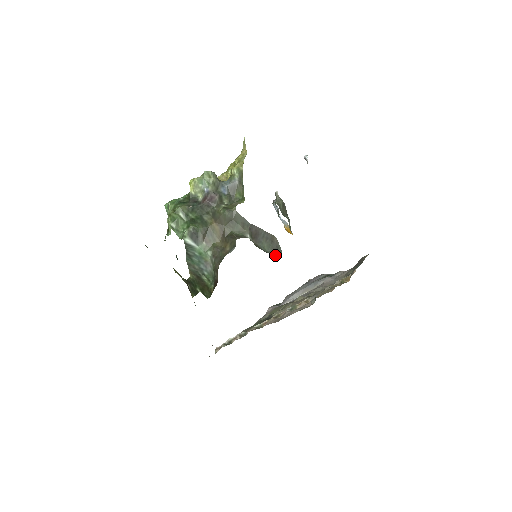
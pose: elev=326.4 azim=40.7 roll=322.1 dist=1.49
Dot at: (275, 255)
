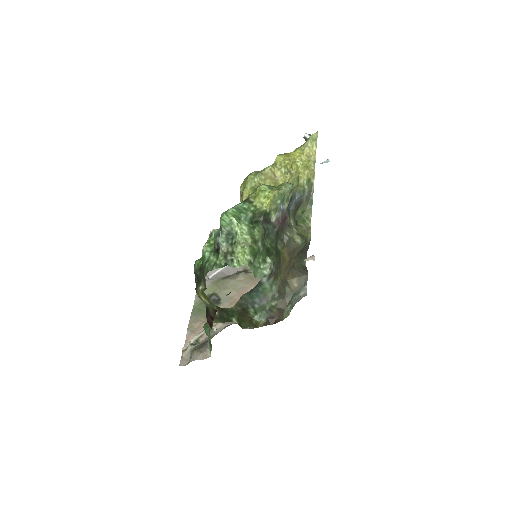
Dot at: occluded
